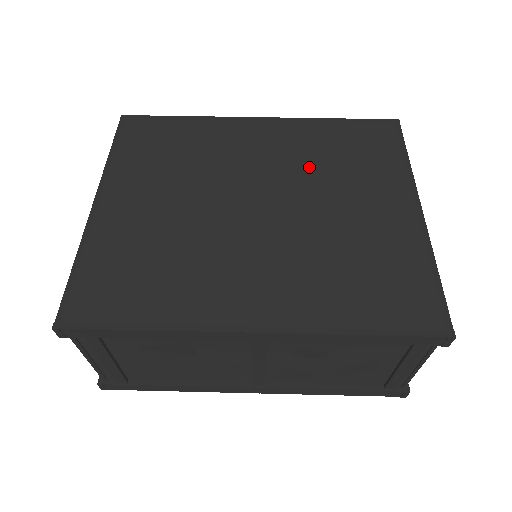
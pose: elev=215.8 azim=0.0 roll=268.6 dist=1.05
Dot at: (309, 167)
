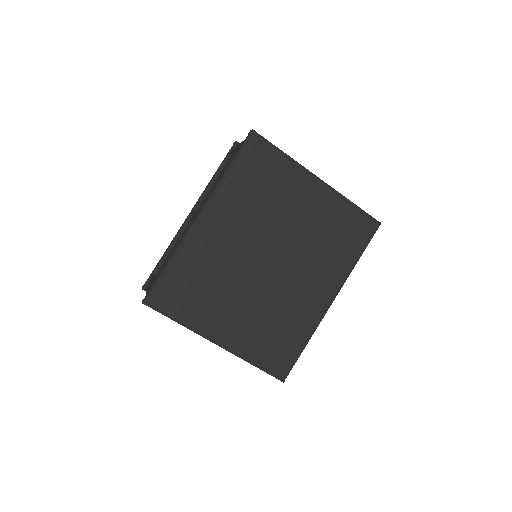
Dot at: (259, 215)
